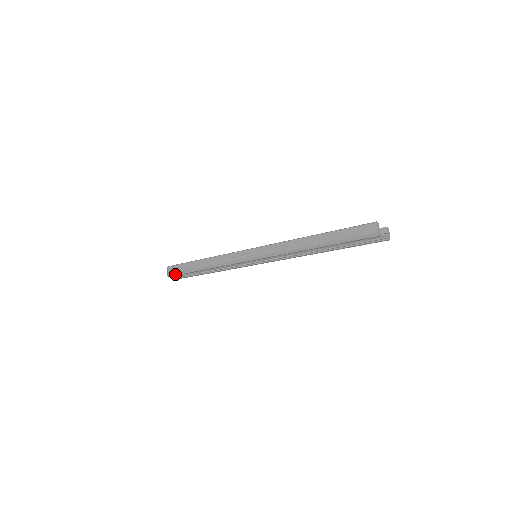
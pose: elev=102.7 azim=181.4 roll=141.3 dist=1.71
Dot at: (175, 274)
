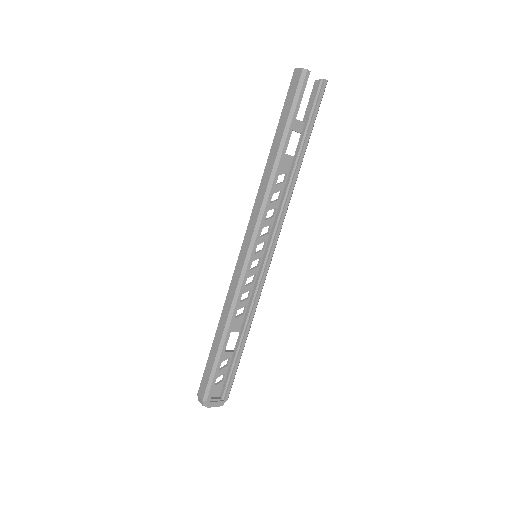
Dot at: (208, 389)
